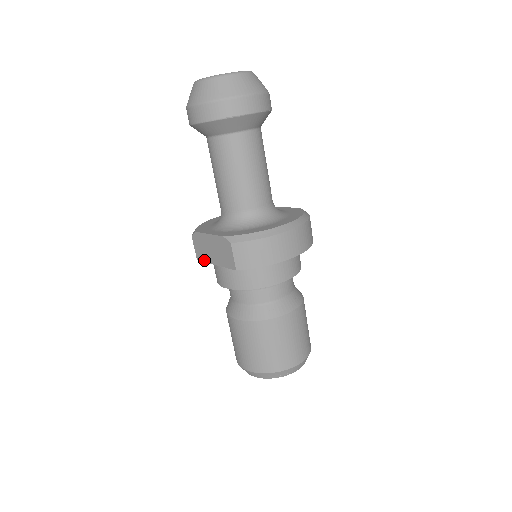
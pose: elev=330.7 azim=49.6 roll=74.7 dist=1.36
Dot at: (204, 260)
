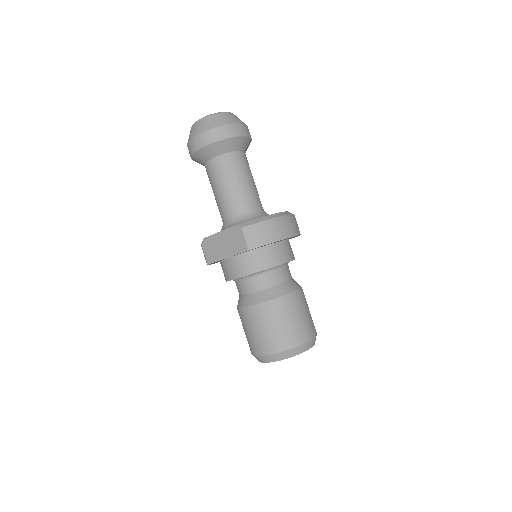
Dot at: (215, 260)
